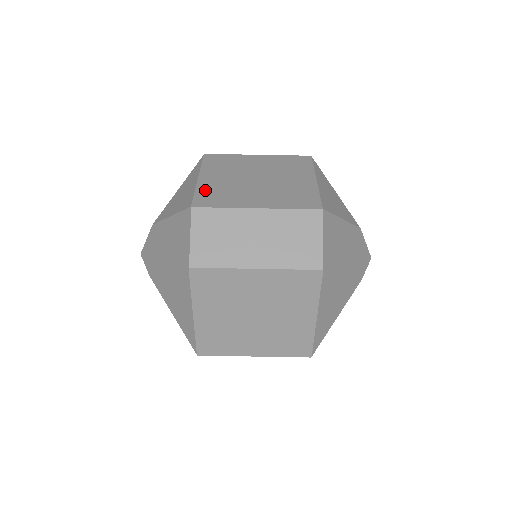
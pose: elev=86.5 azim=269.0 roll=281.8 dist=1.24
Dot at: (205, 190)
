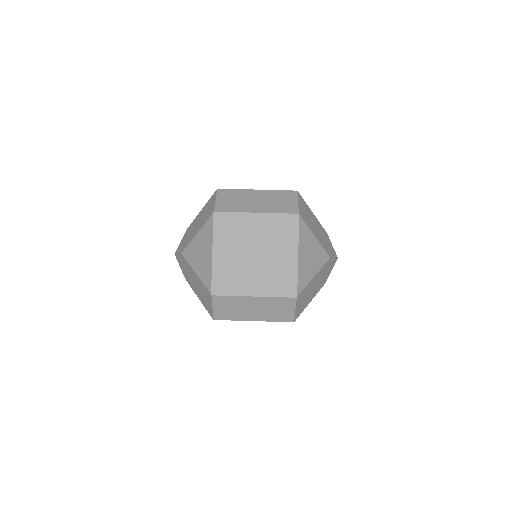
Dot at: occluded
